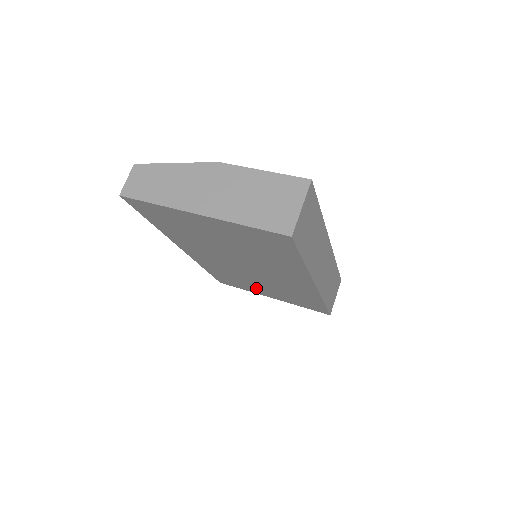
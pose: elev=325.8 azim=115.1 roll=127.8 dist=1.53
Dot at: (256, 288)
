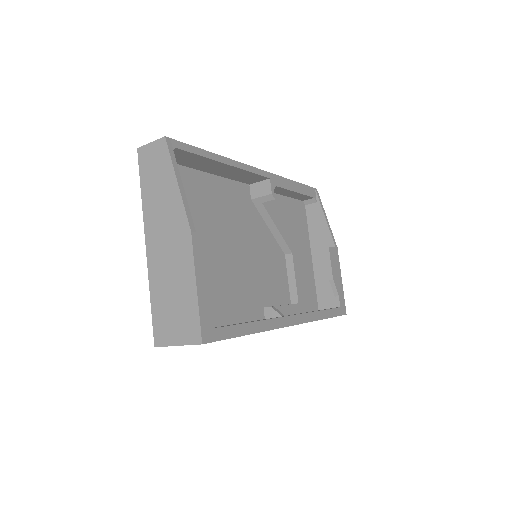
Dot at: occluded
